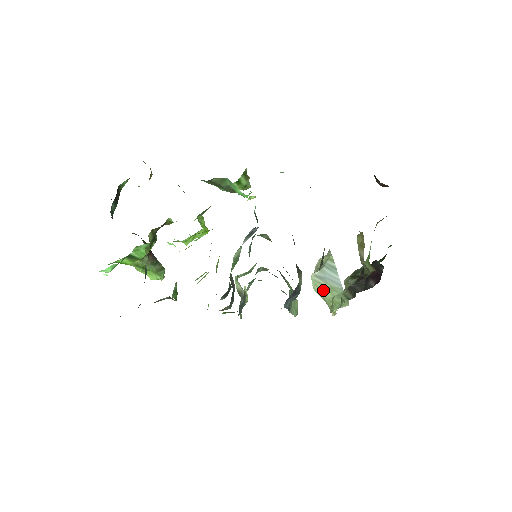
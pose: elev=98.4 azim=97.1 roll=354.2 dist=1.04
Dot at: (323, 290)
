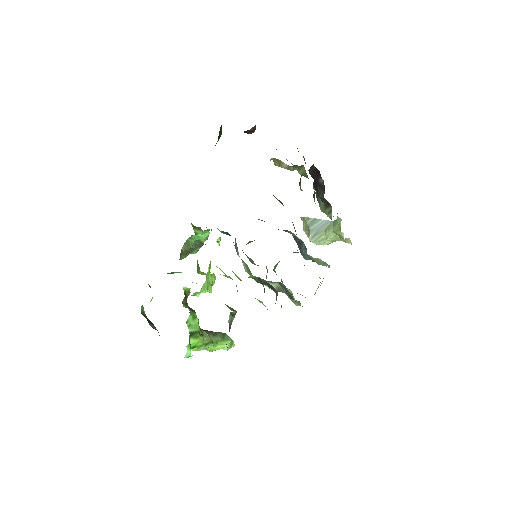
Dot at: (325, 238)
